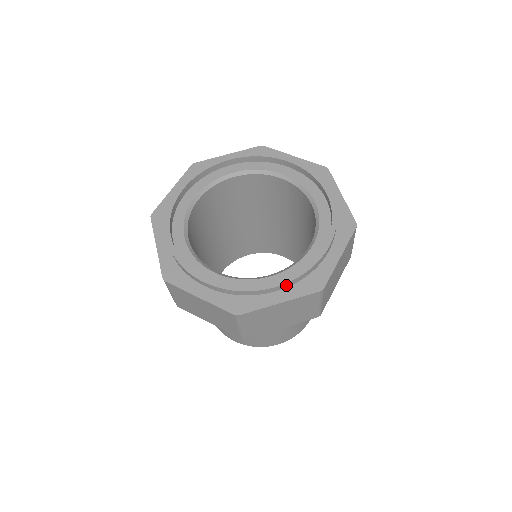
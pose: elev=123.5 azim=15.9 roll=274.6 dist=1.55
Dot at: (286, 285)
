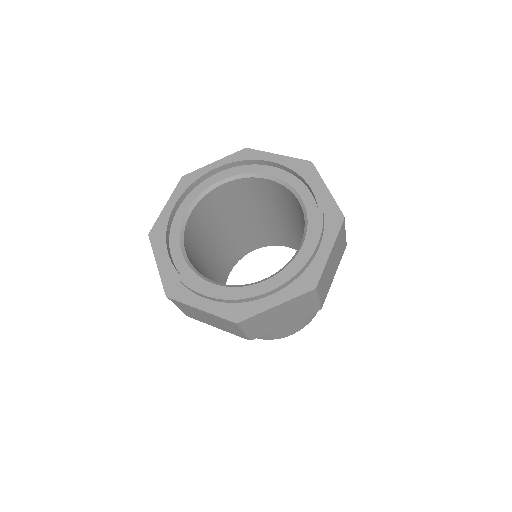
Dot at: (280, 288)
